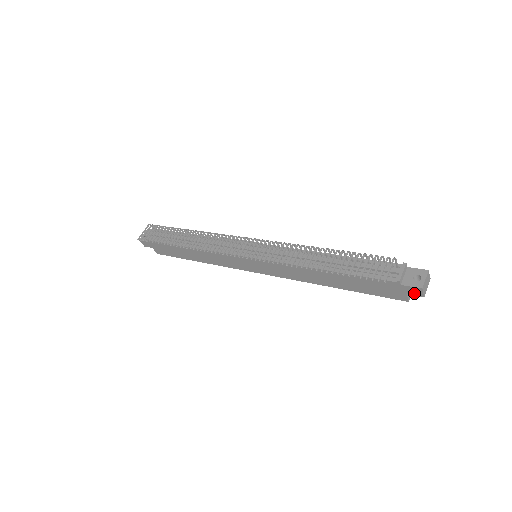
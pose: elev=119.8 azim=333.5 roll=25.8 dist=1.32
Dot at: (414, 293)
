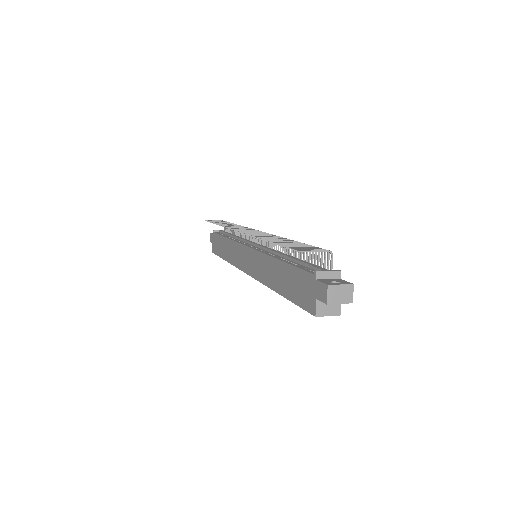
Dot at: (321, 296)
